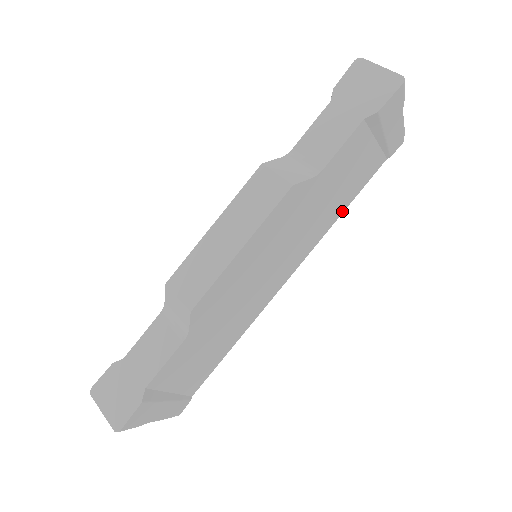
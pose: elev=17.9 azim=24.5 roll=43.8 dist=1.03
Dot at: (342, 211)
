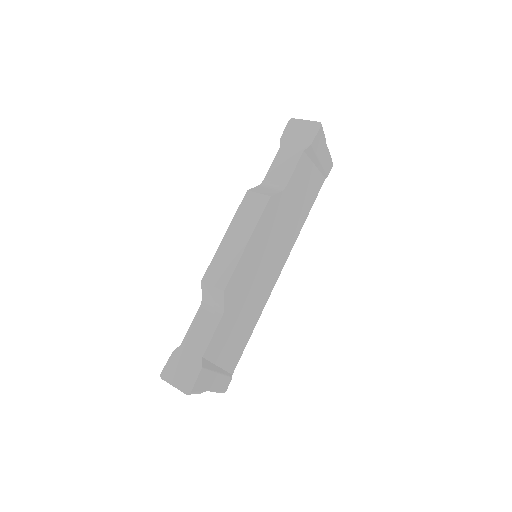
Dot at: (305, 218)
